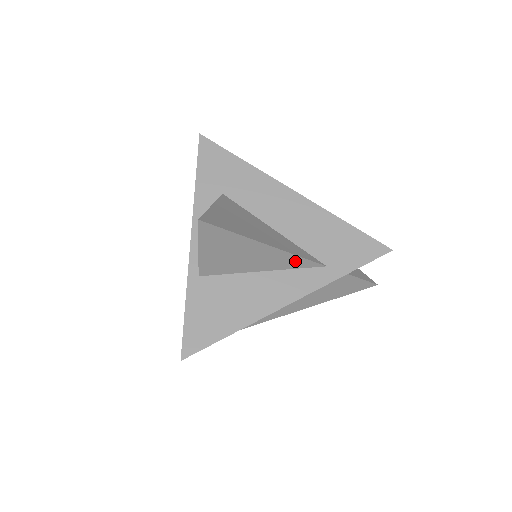
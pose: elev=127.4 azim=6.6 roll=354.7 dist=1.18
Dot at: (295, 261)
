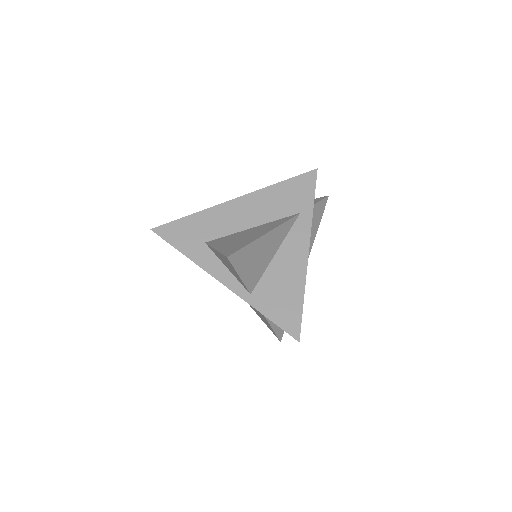
Dot at: (285, 228)
